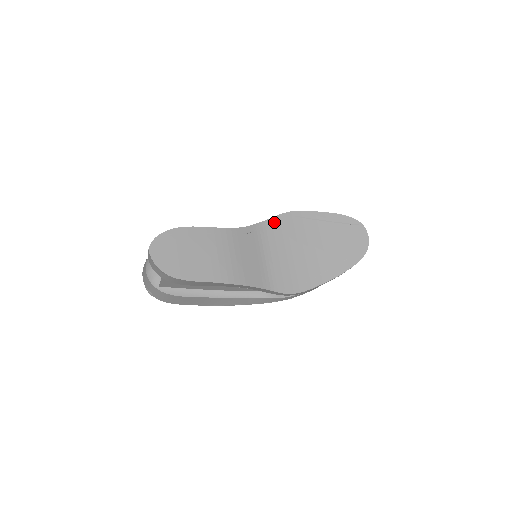
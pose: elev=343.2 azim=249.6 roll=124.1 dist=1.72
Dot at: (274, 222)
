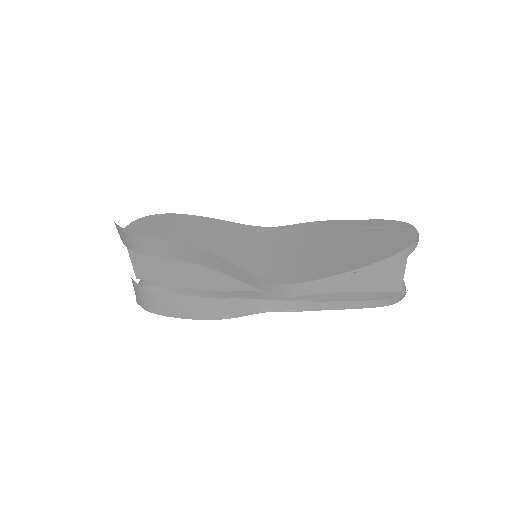
Dot at: (292, 228)
